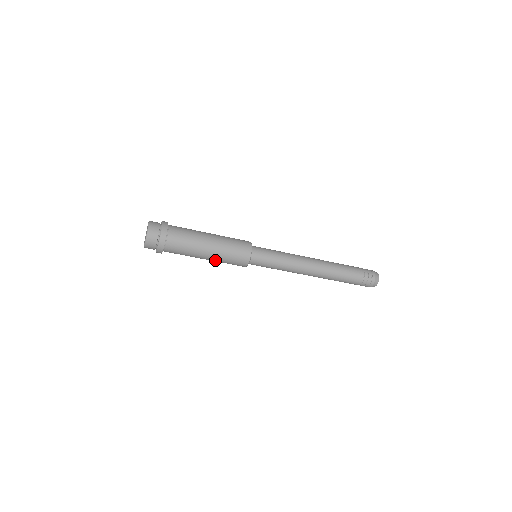
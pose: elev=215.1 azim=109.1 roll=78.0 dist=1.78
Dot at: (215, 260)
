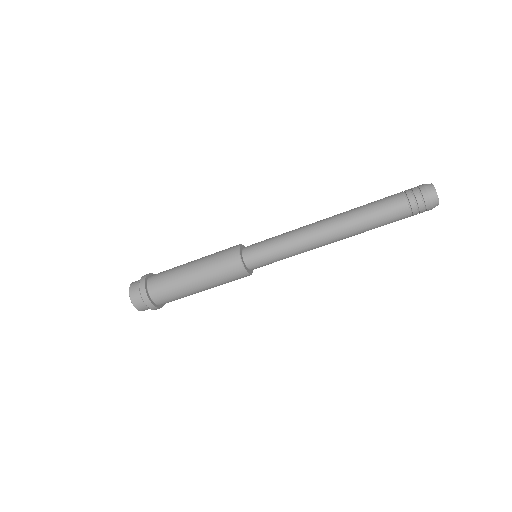
Dot at: occluded
